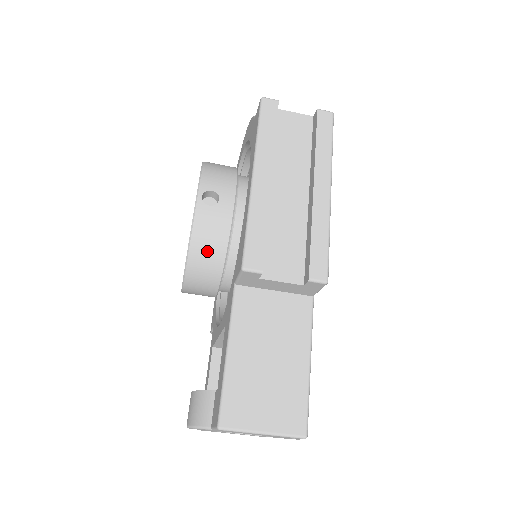
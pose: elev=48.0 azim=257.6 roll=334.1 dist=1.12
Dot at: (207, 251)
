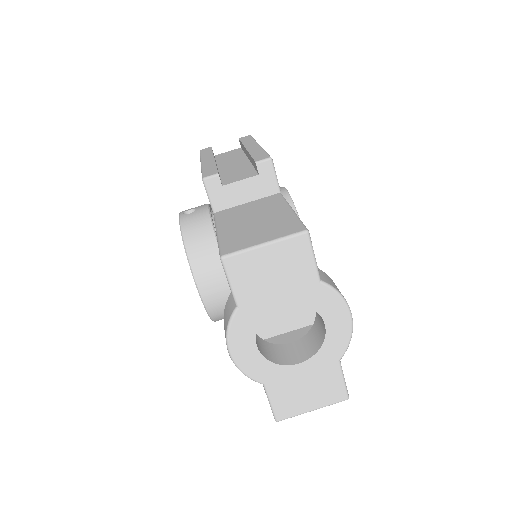
Dot at: (198, 237)
